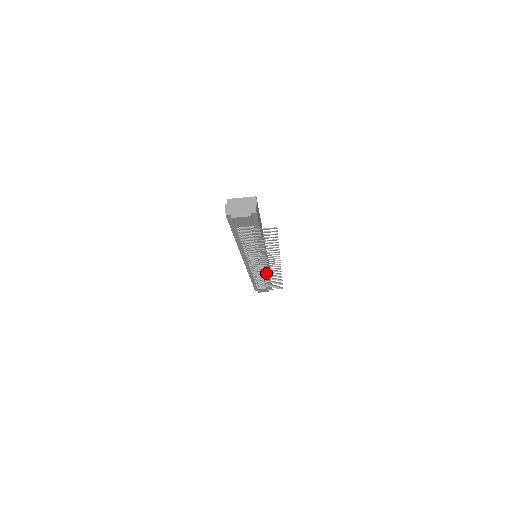
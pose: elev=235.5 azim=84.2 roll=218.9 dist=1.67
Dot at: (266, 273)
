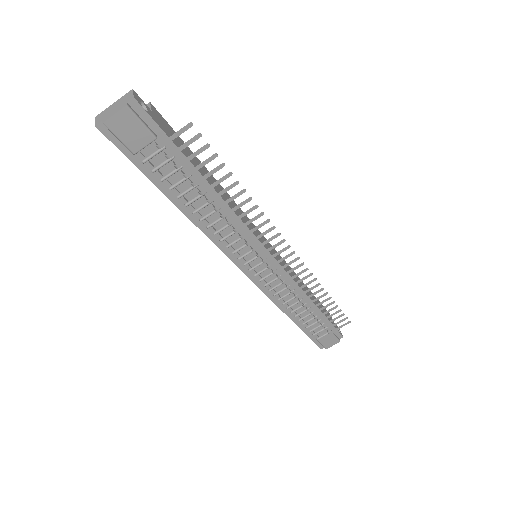
Dot at: occluded
